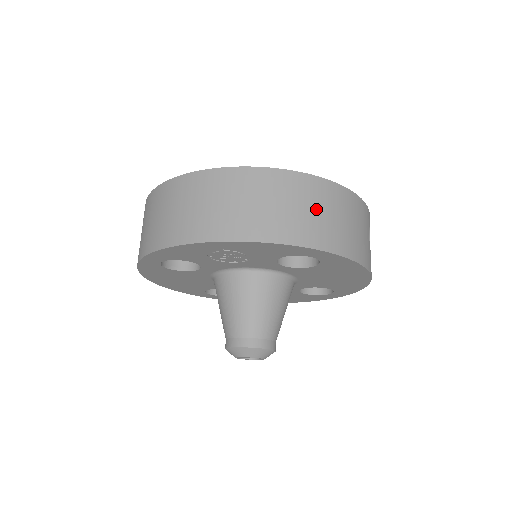
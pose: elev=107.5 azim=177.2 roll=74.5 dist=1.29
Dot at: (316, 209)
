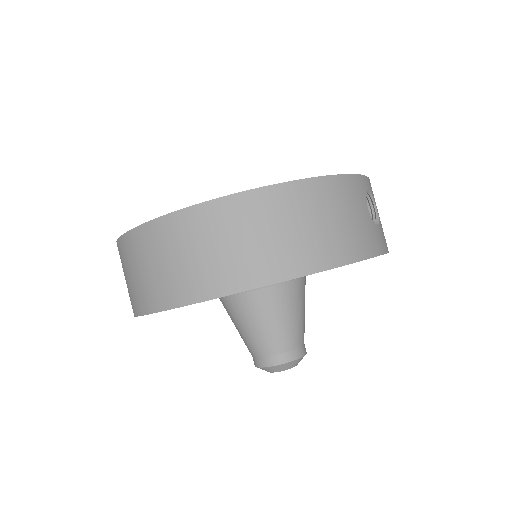
Dot at: (283, 228)
